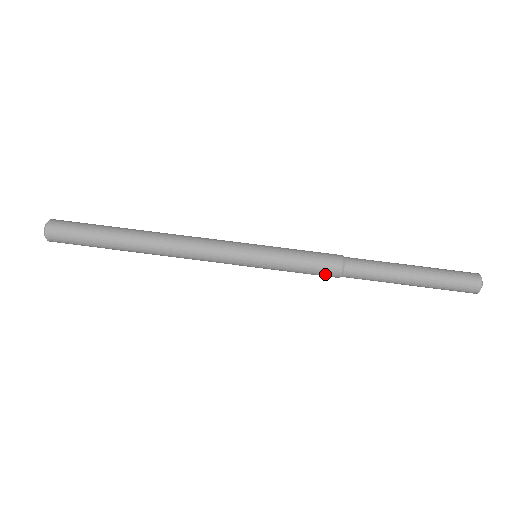
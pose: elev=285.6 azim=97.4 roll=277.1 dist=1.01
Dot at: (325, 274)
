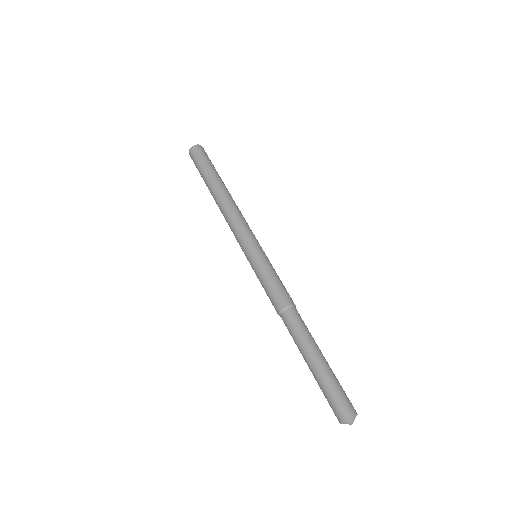
Dot at: (273, 304)
